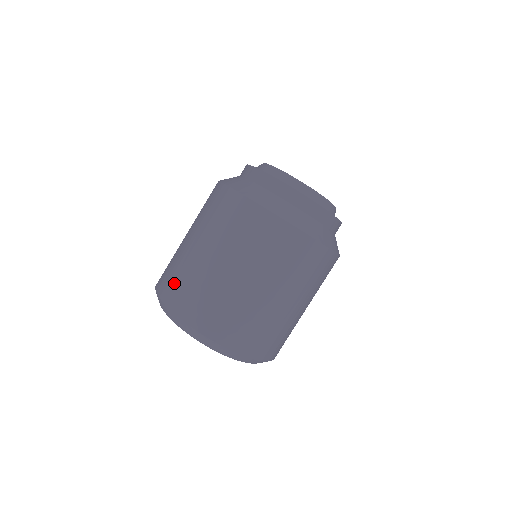
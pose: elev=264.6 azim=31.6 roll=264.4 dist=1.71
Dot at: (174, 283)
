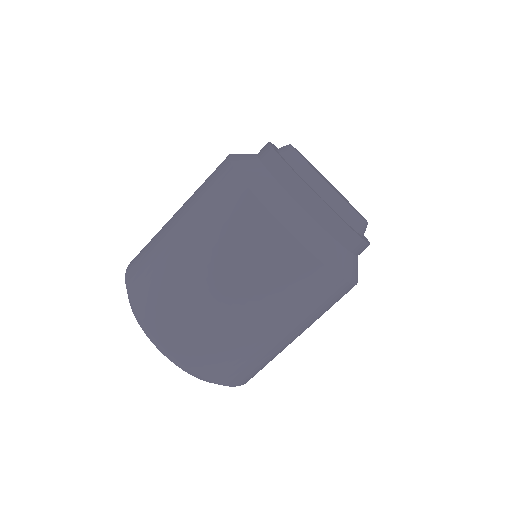
Dot at: (147, 279)
